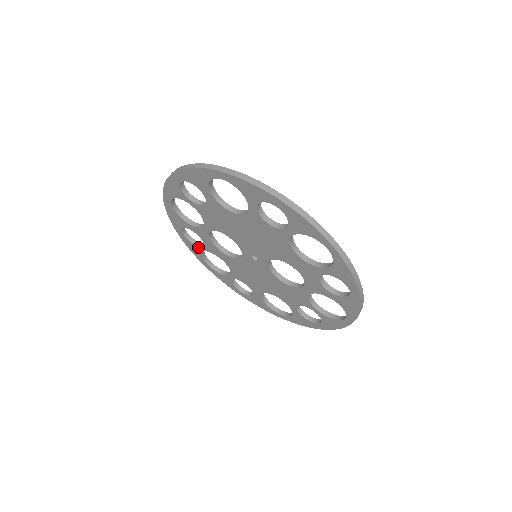
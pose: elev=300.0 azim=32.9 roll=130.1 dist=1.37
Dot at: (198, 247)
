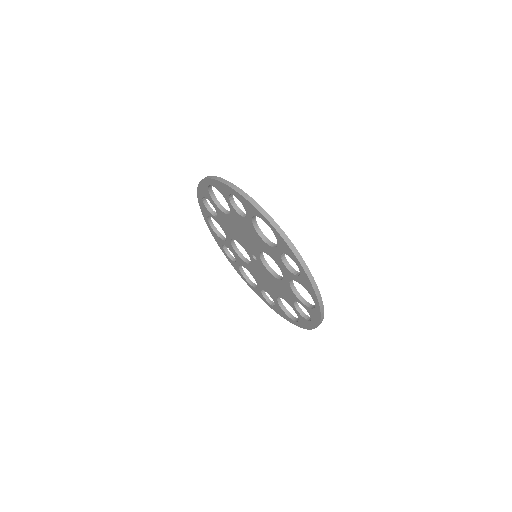
Dot at: (235, 263)
